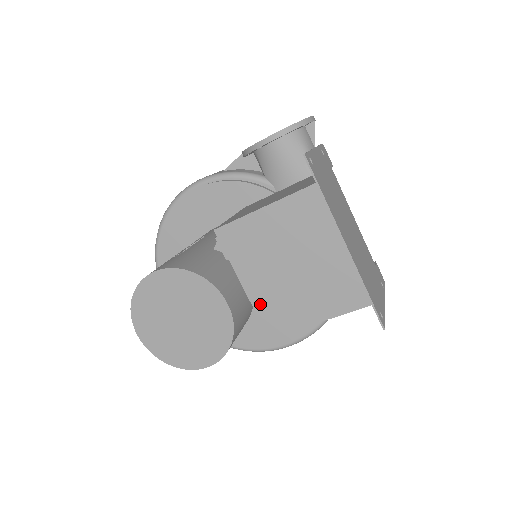
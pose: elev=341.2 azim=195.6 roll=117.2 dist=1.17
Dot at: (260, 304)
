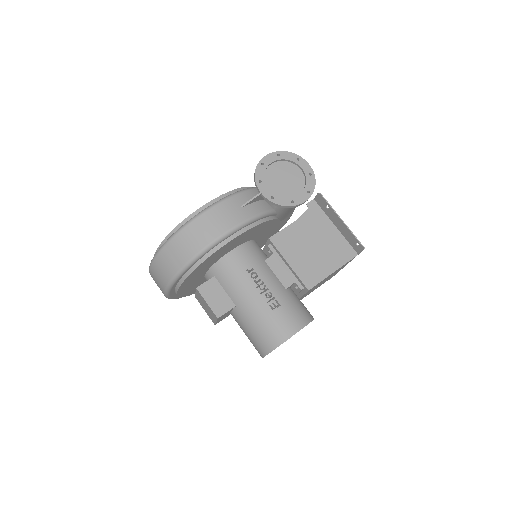
Dot at: occluded
